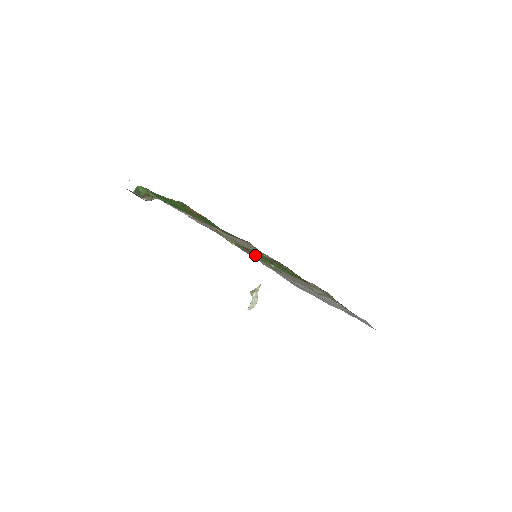
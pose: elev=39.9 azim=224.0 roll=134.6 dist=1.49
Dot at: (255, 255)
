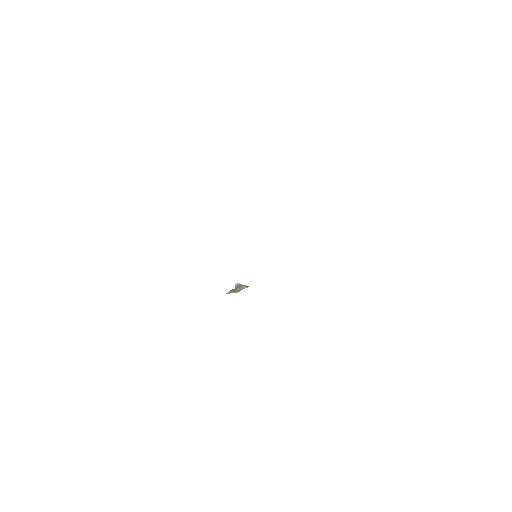
Dot at: occluded
